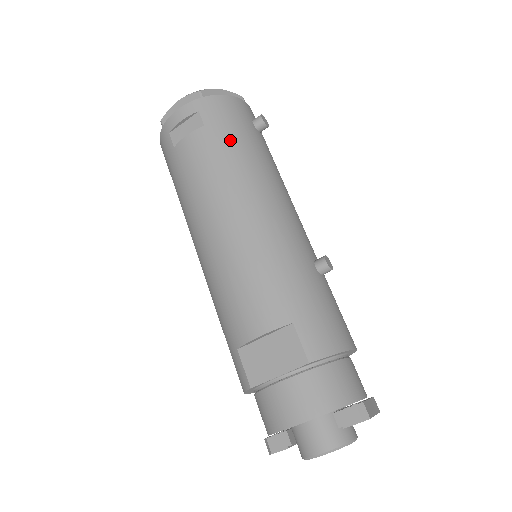
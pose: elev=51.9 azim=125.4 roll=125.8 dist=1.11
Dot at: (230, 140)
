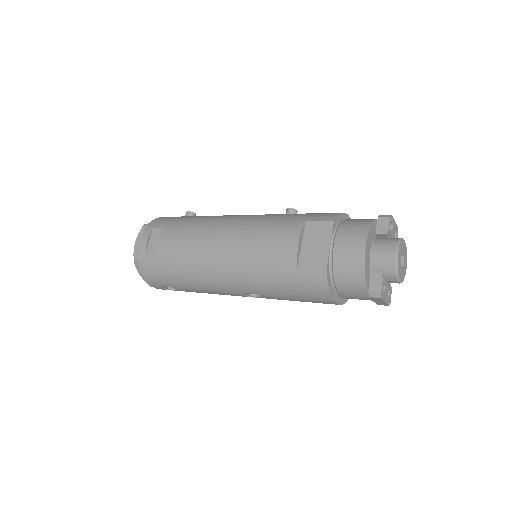
Dot at: (183, 220)
